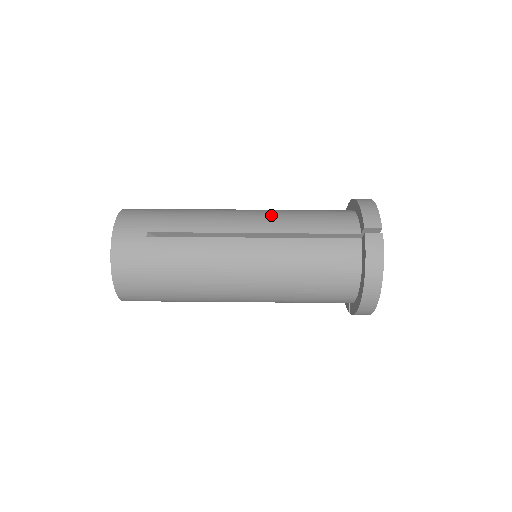
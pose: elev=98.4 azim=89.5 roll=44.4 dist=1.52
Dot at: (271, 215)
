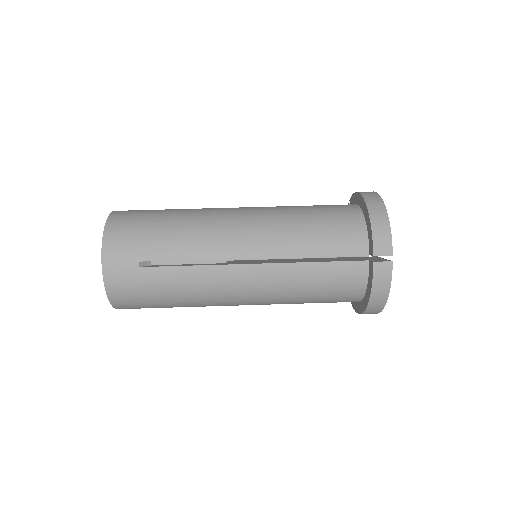
Dot at: (272, 231)
